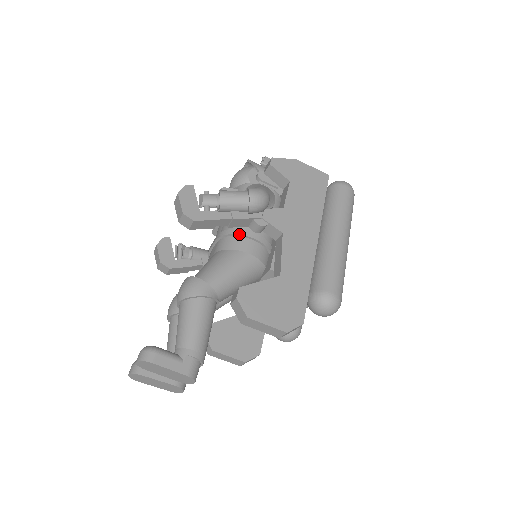
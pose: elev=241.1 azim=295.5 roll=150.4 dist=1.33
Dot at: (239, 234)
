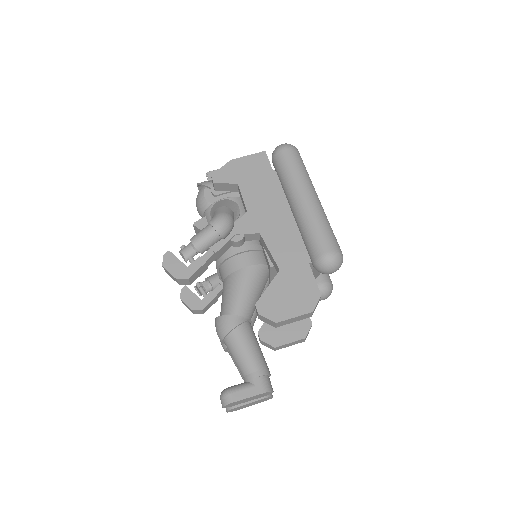
Dot at: (229, 257)
